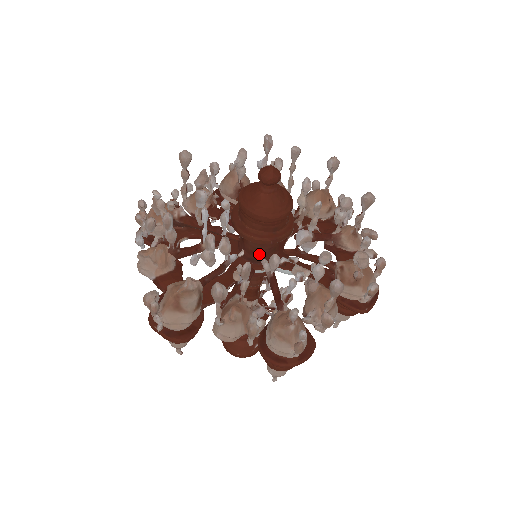
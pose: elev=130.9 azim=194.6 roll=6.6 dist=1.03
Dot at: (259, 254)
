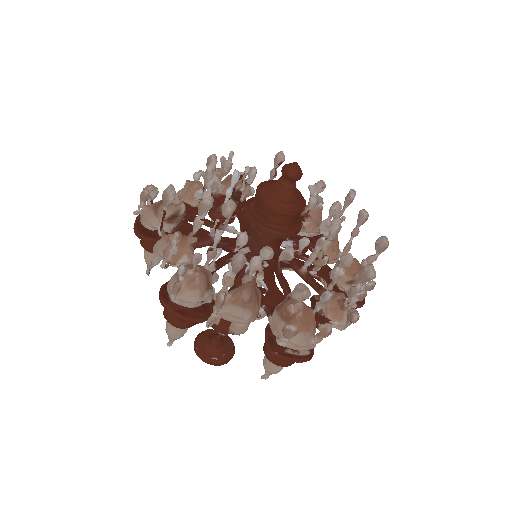
Dot at: (248, 241)
